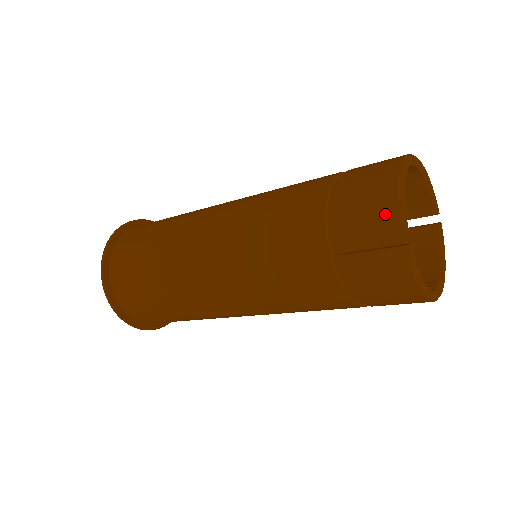
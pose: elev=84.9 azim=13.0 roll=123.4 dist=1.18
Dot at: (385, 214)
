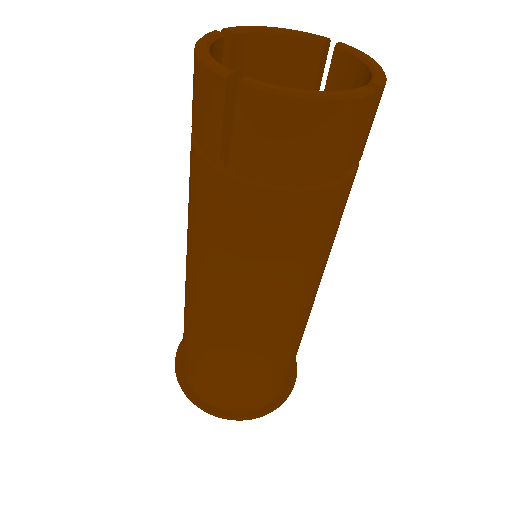
Dot at: (206, 87)
